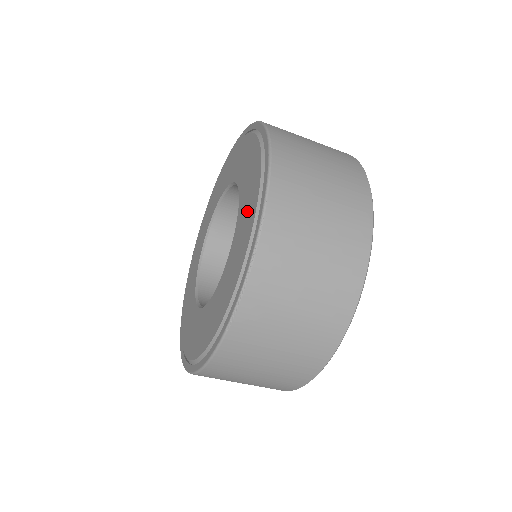
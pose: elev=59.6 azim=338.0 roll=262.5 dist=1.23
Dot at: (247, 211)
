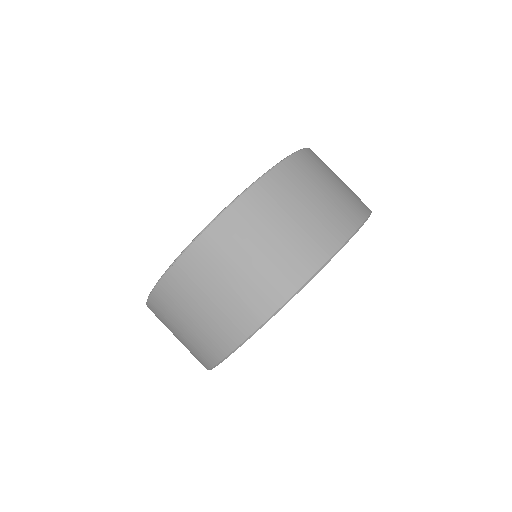
Dot at: occluded
